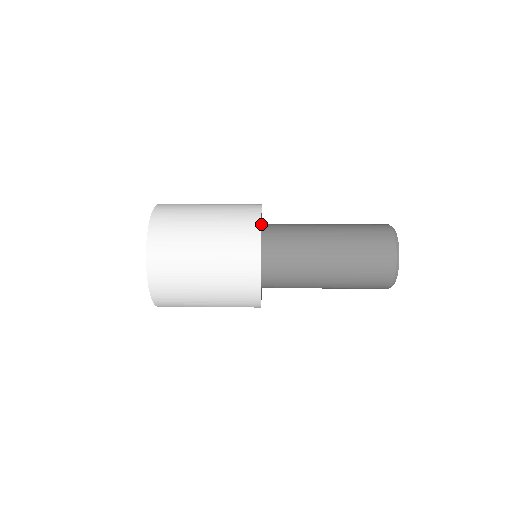
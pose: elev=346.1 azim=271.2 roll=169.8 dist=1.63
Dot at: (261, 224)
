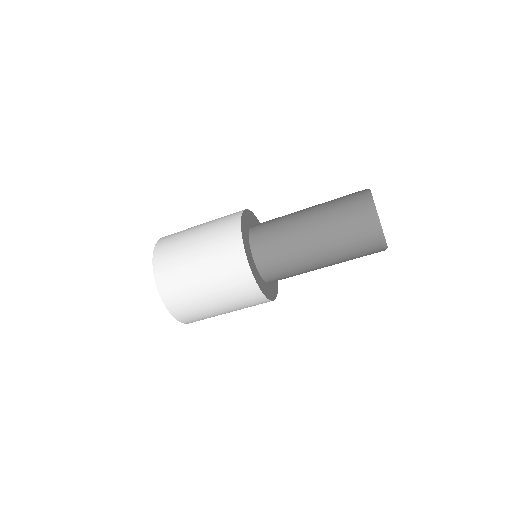
Dot at: occluded
